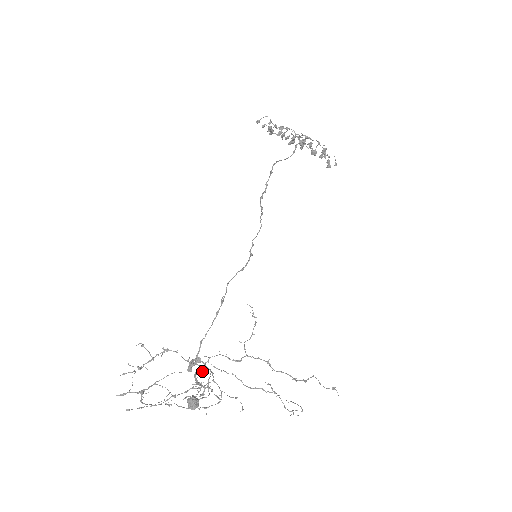
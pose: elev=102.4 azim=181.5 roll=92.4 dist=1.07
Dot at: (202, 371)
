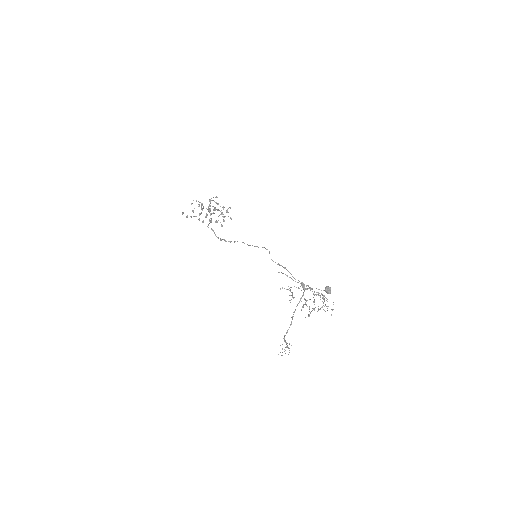
Dot at: occluded
